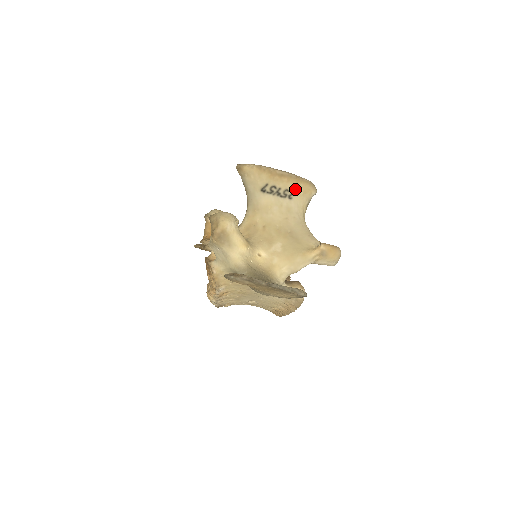
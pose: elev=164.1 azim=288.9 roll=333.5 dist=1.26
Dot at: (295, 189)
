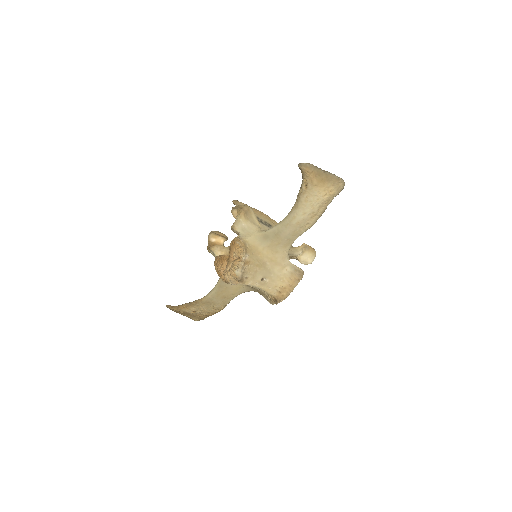
Dot at: (270, 223)
